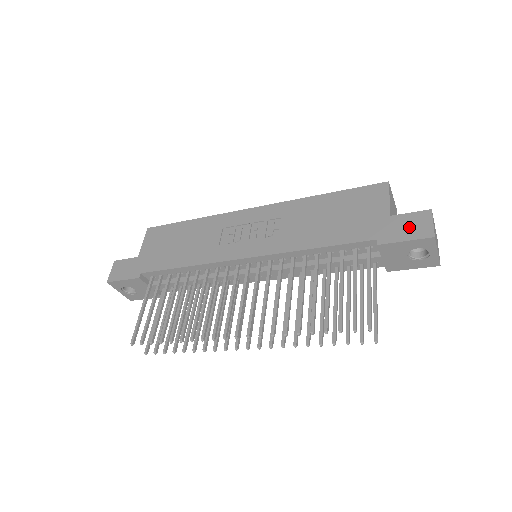
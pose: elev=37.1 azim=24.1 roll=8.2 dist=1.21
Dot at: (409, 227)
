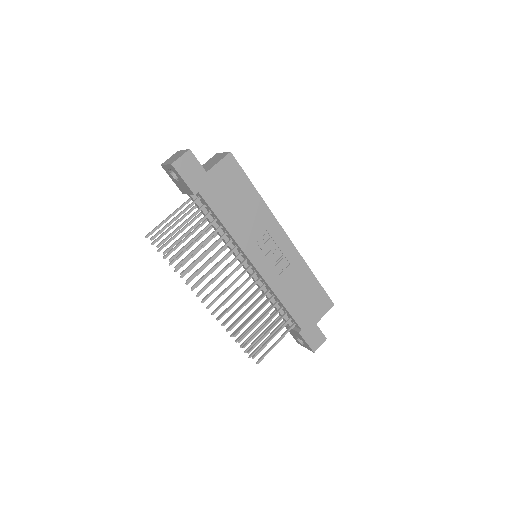
Dot at: (314, 338)
